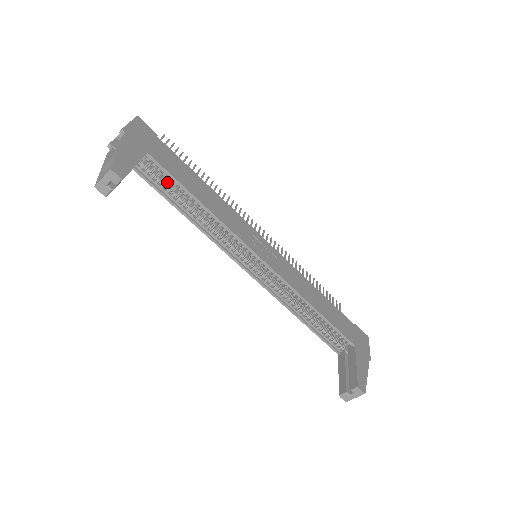
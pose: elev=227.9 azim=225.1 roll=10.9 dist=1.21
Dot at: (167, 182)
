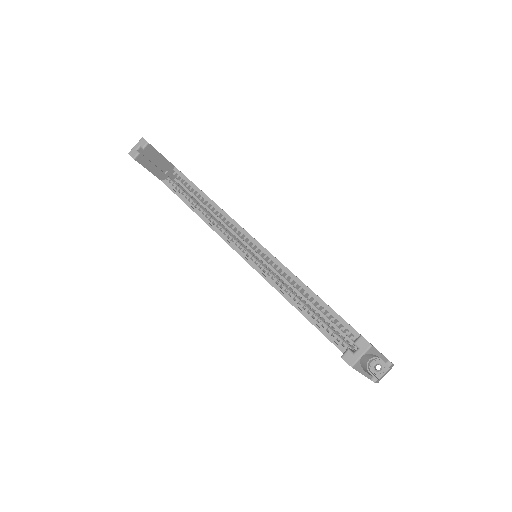
Dot at: (186, 193)
